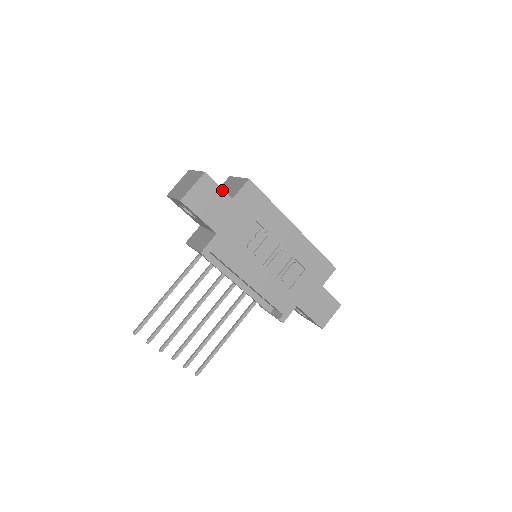
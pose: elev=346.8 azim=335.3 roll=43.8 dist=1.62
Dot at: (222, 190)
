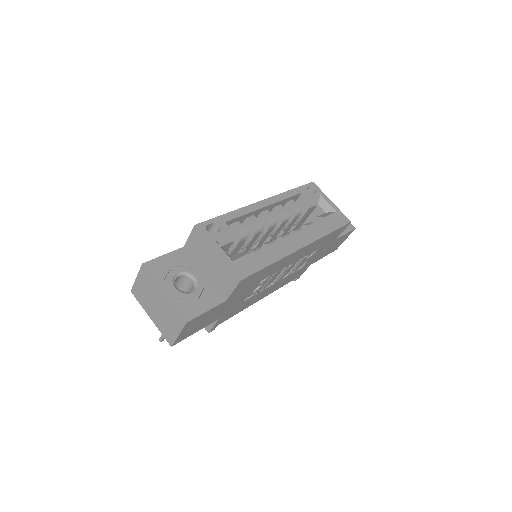
Dot at: (212, 309)
